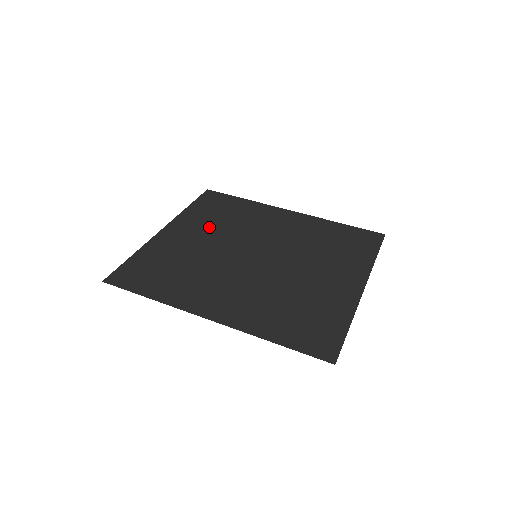
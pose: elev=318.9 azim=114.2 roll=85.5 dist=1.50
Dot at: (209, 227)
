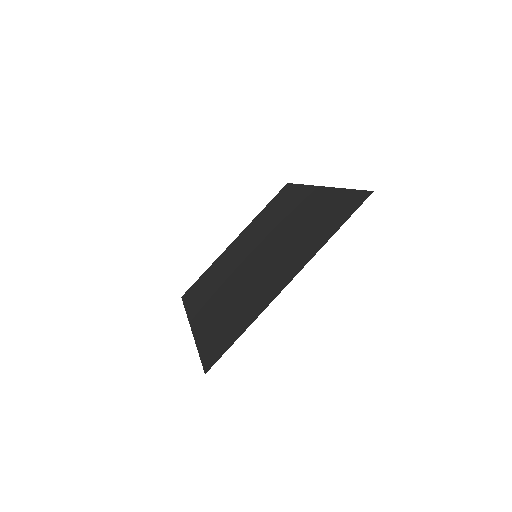
Dot at: (256, 230)
